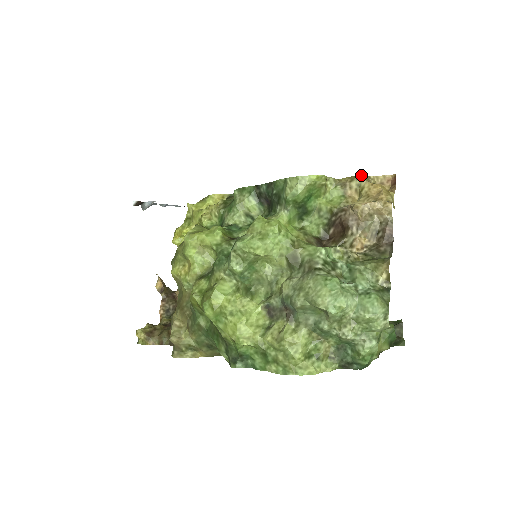
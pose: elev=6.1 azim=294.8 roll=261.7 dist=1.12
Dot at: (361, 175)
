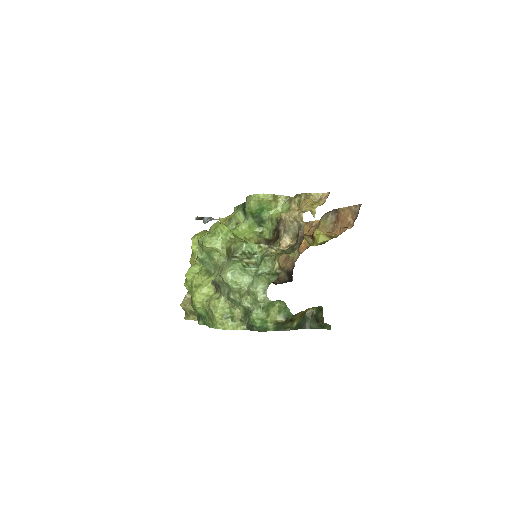
Dot at: (302, 193)
